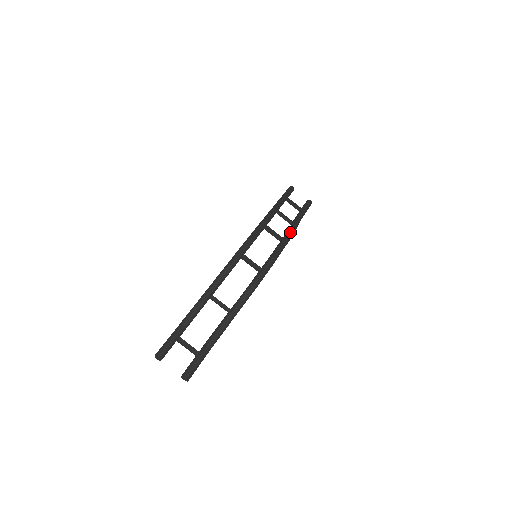
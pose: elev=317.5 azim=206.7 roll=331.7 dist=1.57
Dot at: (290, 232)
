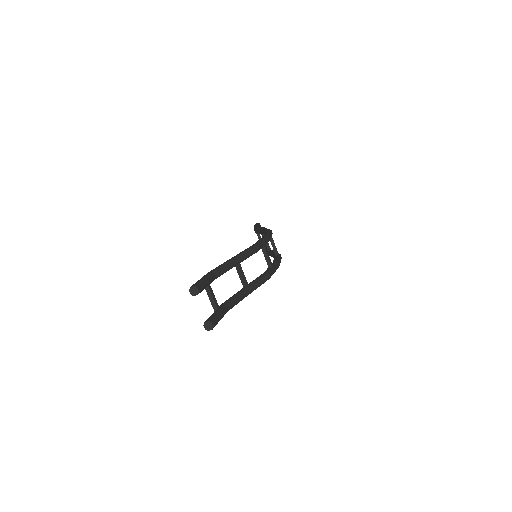
Dot at: occluded
